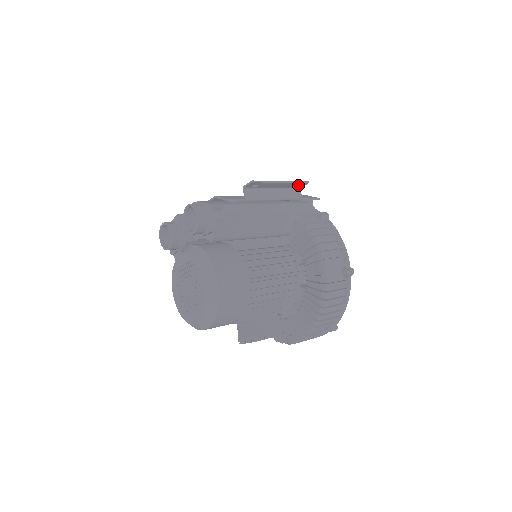
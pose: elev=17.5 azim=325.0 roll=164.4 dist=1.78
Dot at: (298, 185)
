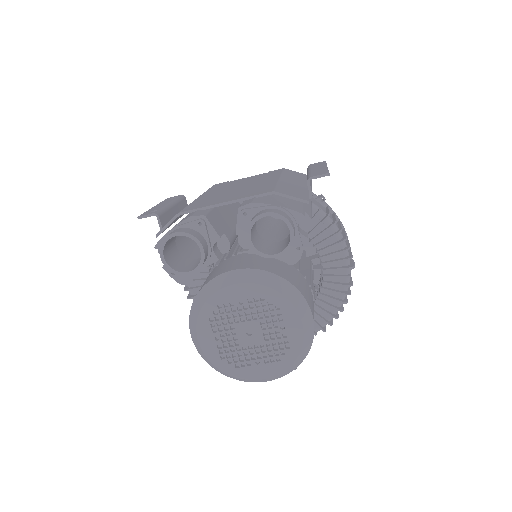
Dot at: occluded
